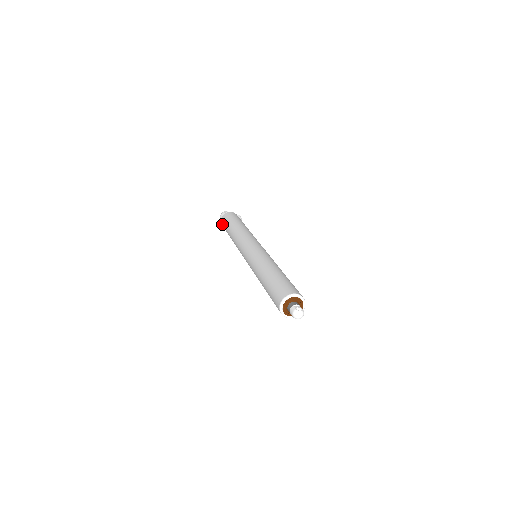
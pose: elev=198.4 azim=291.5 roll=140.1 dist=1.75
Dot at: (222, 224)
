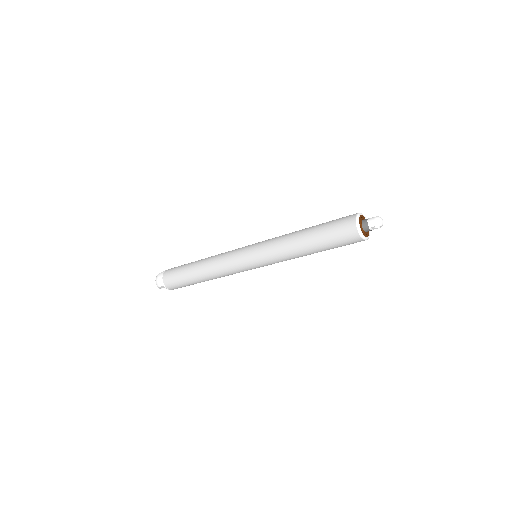
Dot at: (167, 280)
